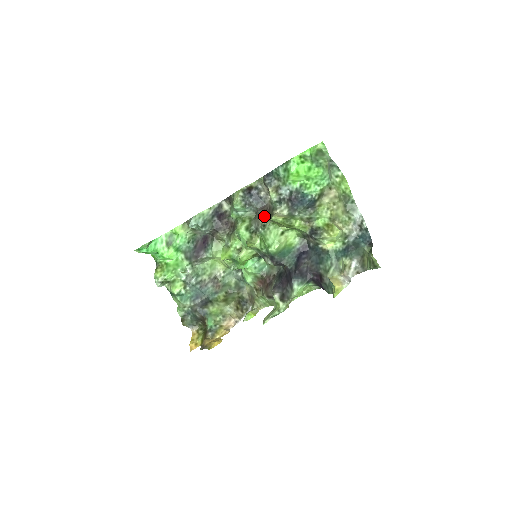
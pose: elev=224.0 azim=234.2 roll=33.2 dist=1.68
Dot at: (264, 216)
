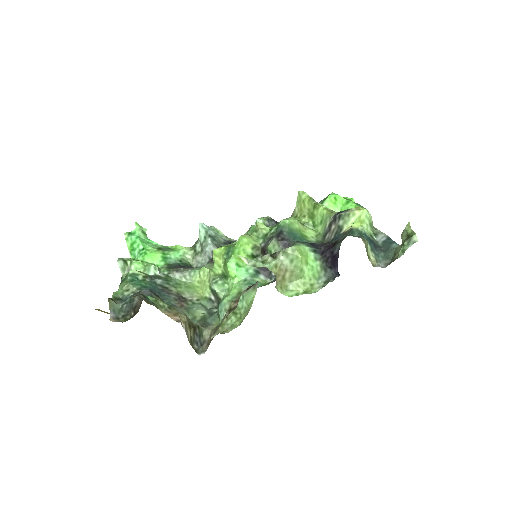
Dot at: occluded
